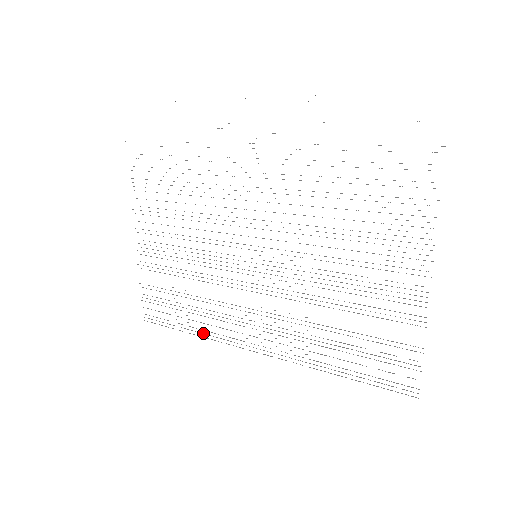
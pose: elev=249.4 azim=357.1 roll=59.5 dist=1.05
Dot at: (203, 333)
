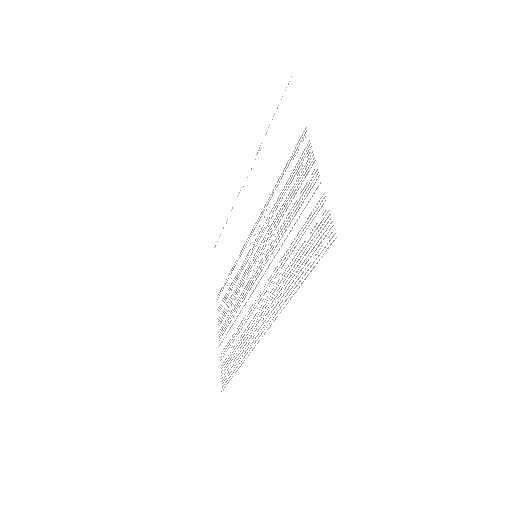
Dot at: (244, 357)
